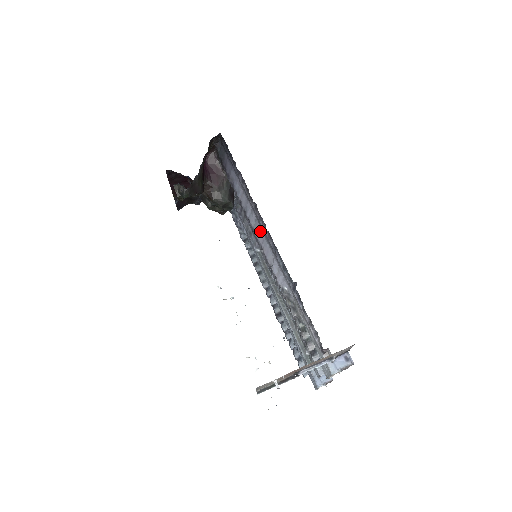
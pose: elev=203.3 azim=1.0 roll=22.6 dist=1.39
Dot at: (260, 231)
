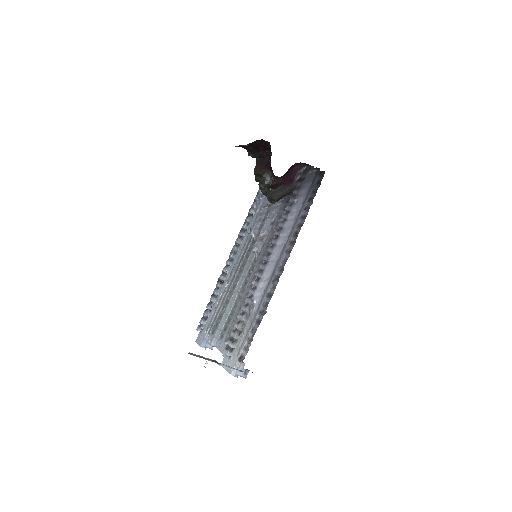
Dot at: (278, 254)
